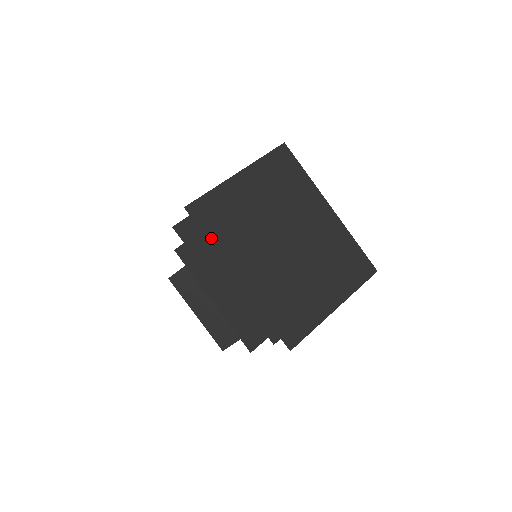
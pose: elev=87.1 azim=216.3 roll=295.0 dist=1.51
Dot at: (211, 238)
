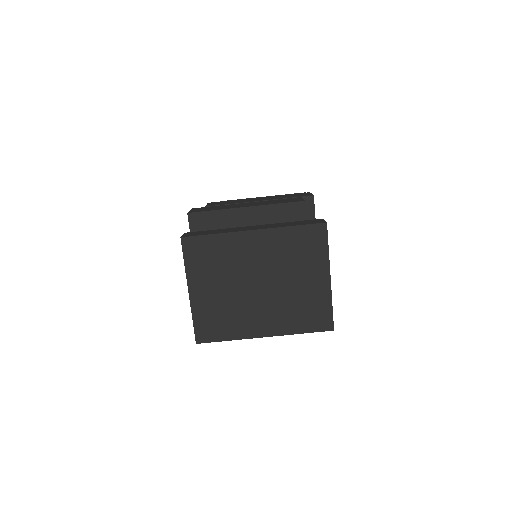
Dot at: (226, 338)
